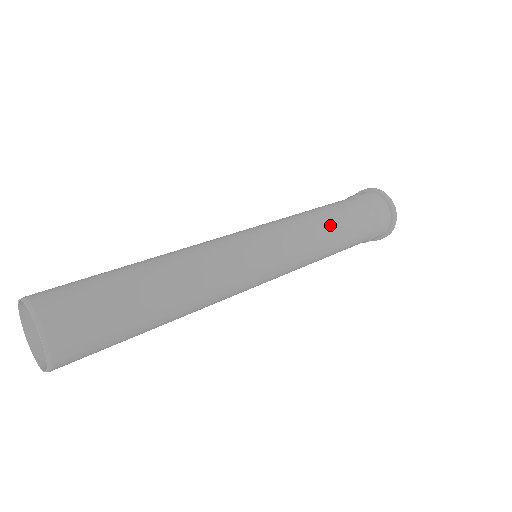
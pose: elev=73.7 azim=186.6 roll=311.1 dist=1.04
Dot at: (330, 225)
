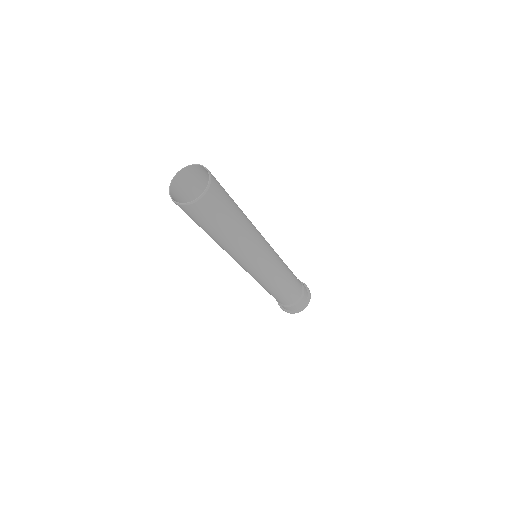
Dot at: occluded
